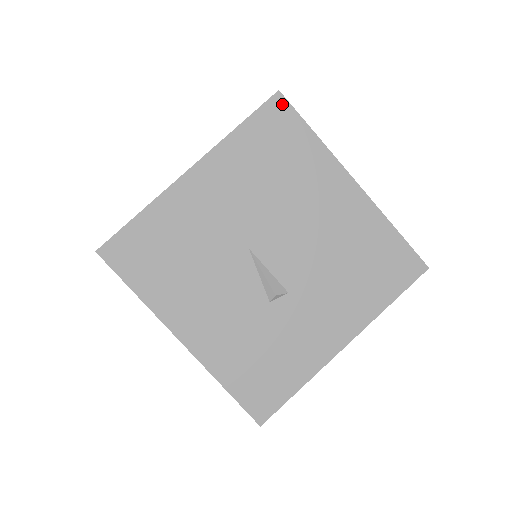
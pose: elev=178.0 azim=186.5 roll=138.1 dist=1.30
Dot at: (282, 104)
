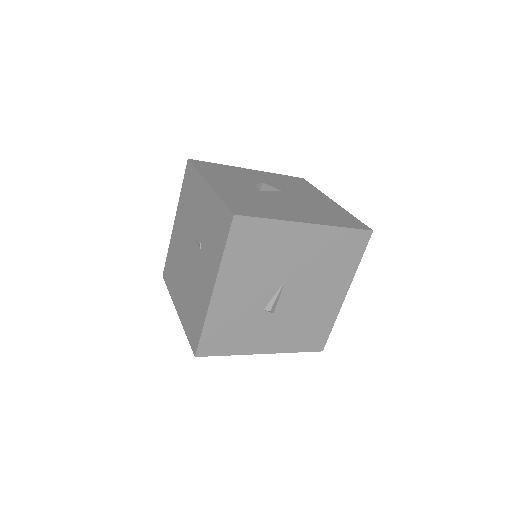
Dot at: (367, 237)
